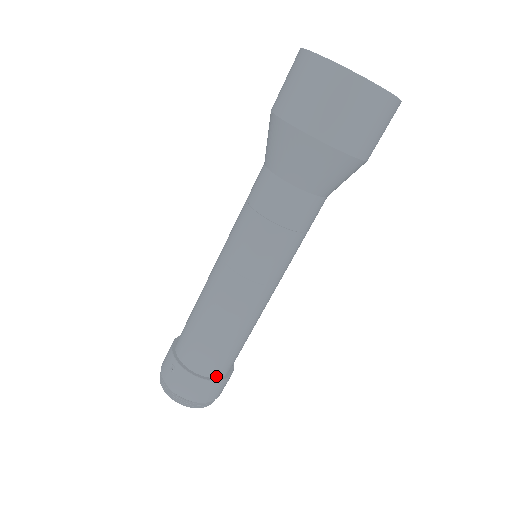
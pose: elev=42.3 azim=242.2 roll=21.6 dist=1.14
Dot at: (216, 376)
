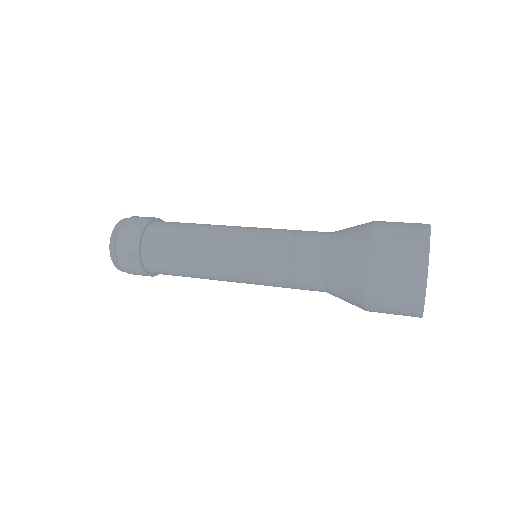
Dot at: occluded
